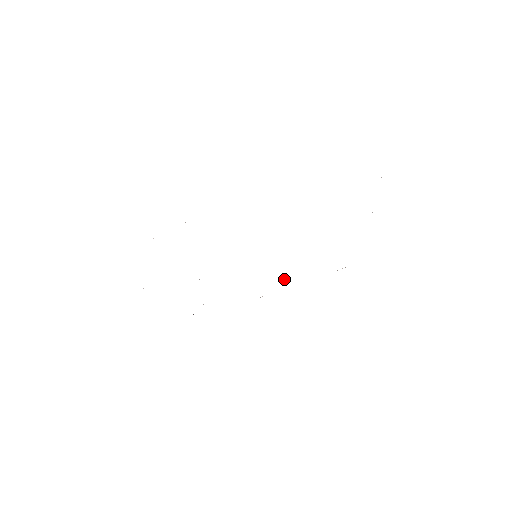
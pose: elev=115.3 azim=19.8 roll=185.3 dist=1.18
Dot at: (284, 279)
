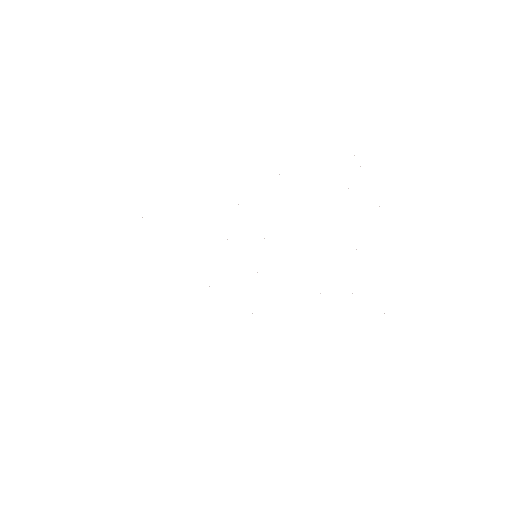
Dot at: occluded
